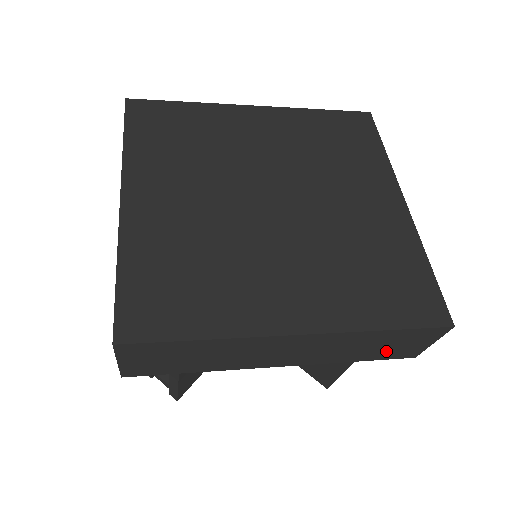
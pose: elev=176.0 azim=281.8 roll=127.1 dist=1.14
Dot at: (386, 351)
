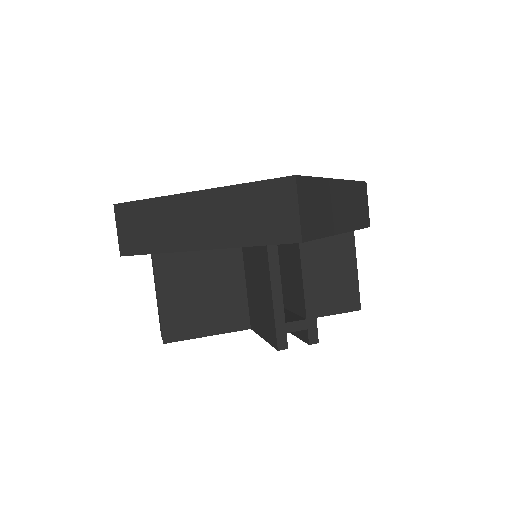
Dot at: (267, 225)
